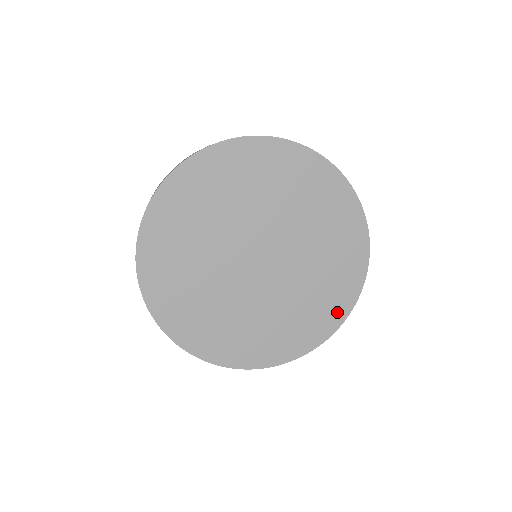
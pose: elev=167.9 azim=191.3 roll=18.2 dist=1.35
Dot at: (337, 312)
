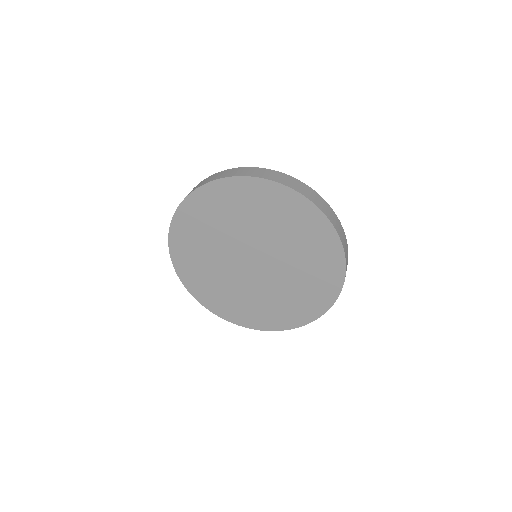
Dot at: (312, 311)
